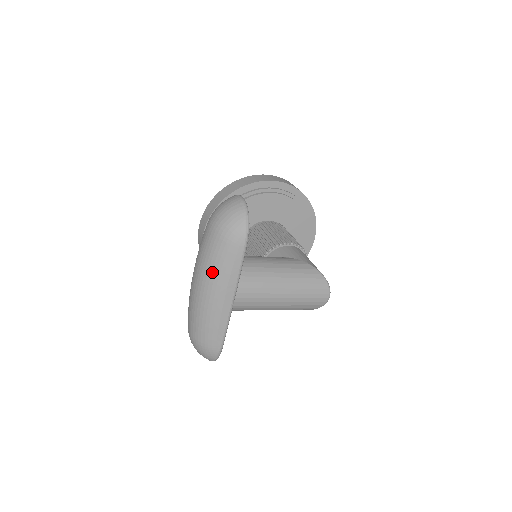
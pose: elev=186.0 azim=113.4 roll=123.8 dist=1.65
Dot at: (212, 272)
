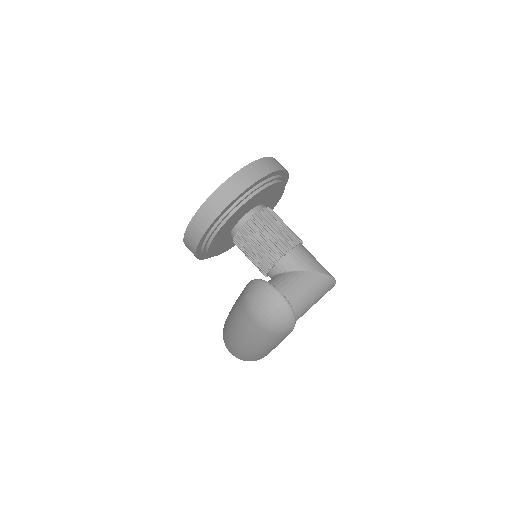
Dot at: (262, 345)
